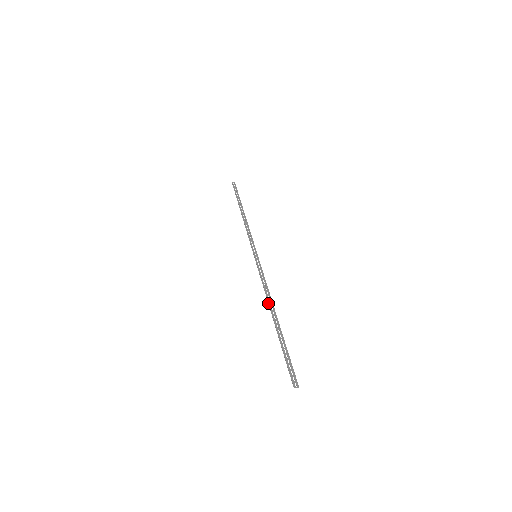
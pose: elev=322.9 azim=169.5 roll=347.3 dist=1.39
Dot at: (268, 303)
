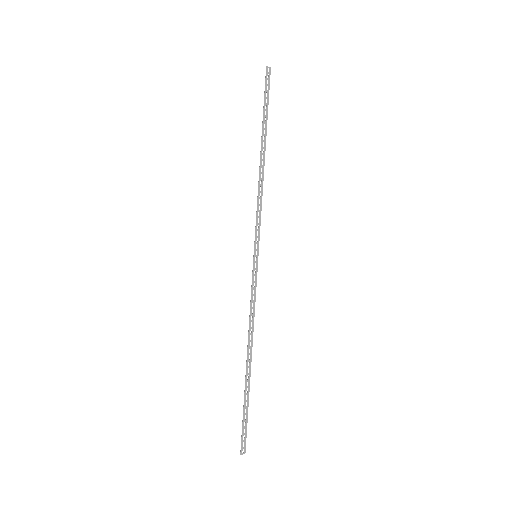
Dot at: (248, 342)
